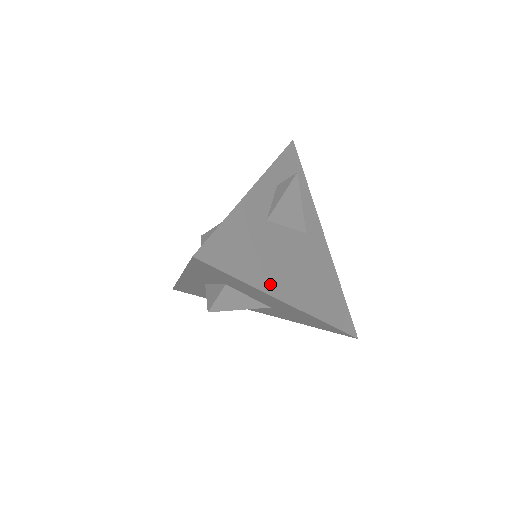
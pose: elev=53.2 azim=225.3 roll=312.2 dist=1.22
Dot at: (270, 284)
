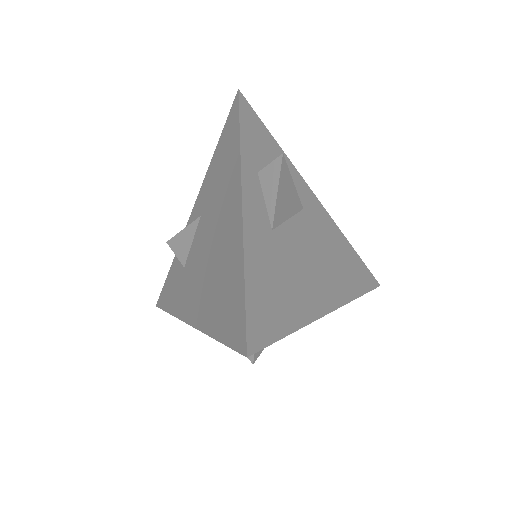
Dot at: (310, 307)
